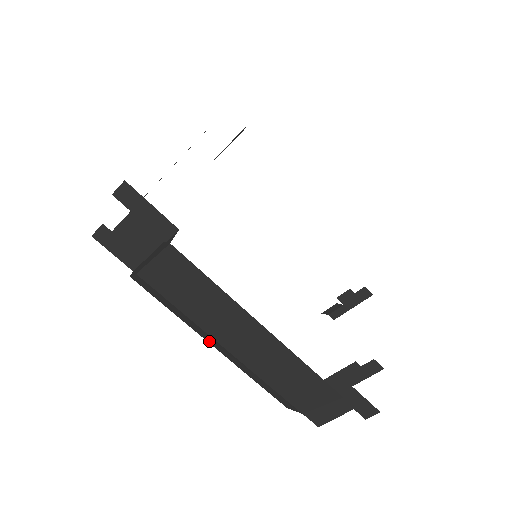
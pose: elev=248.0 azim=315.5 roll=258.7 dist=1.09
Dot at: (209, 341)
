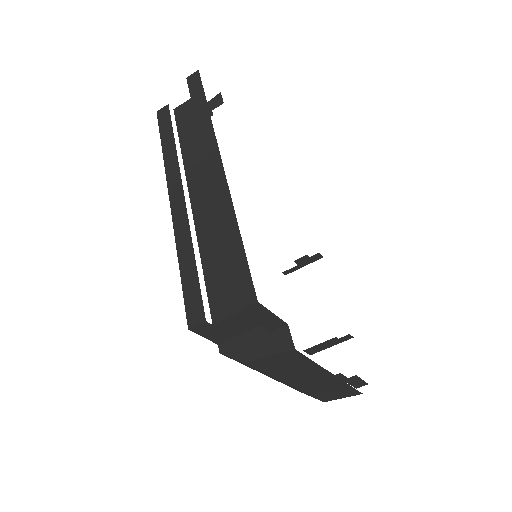
Dot at: (270, 377)
